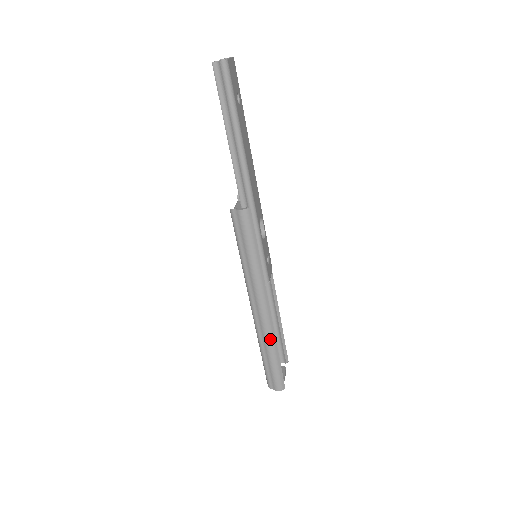
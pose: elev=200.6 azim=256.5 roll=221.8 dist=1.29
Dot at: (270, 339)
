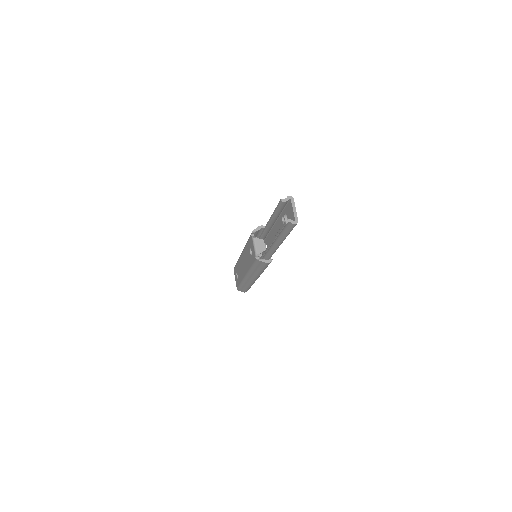
Dot at: (252, 284)
